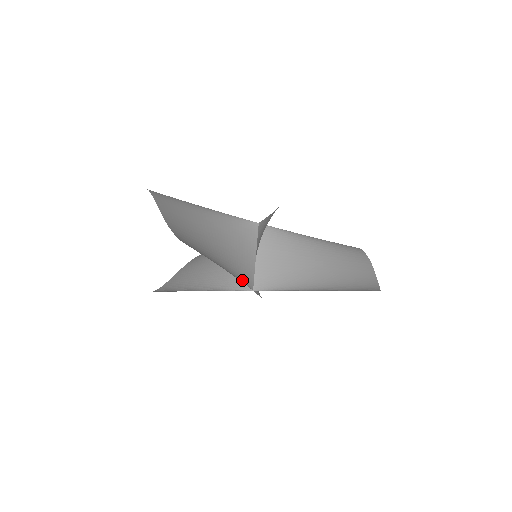
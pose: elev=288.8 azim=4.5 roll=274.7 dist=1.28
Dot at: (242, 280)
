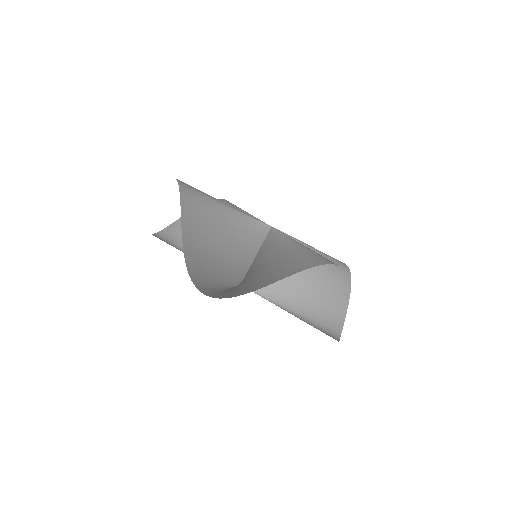
Dot at: (234, 282)
